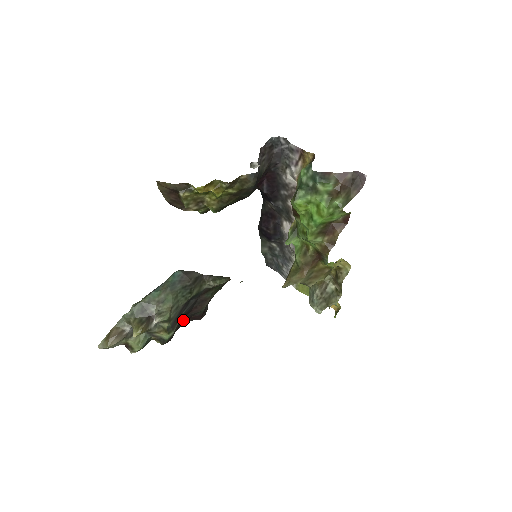
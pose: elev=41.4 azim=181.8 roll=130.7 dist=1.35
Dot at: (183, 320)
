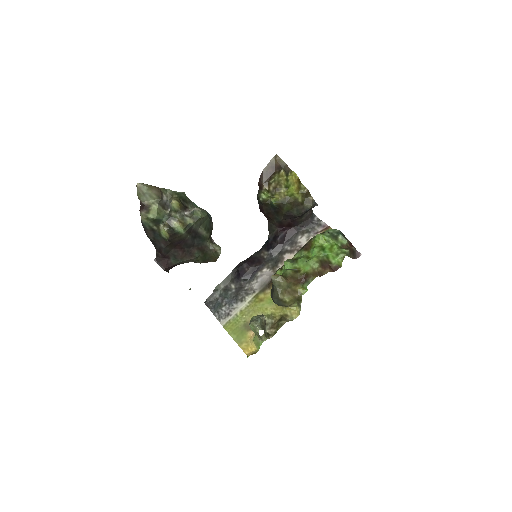
Dot at: (170, 248)
